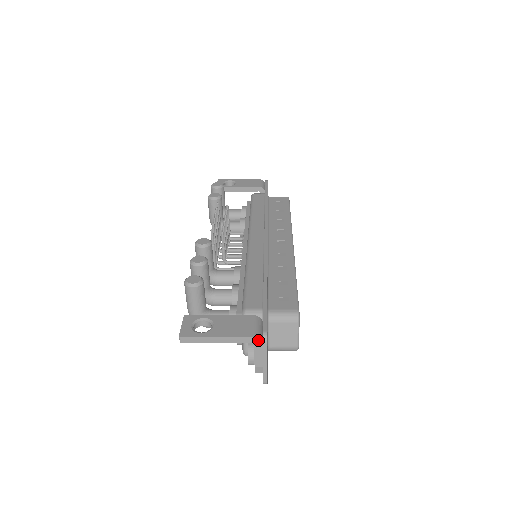
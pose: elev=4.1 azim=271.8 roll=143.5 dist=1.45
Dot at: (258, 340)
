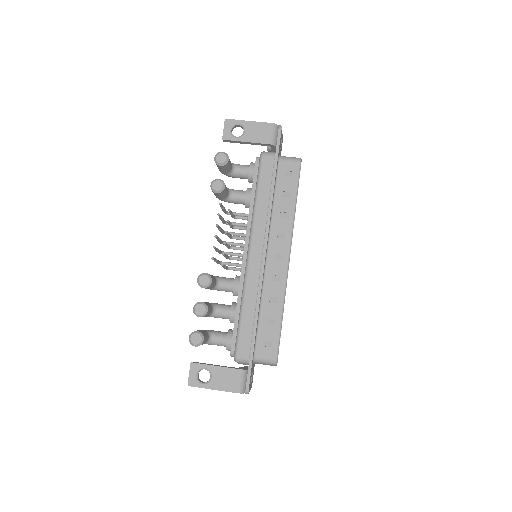
Dot at: (242, 393)
